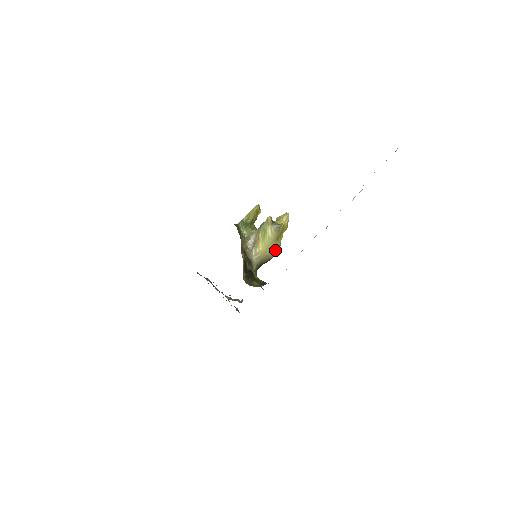
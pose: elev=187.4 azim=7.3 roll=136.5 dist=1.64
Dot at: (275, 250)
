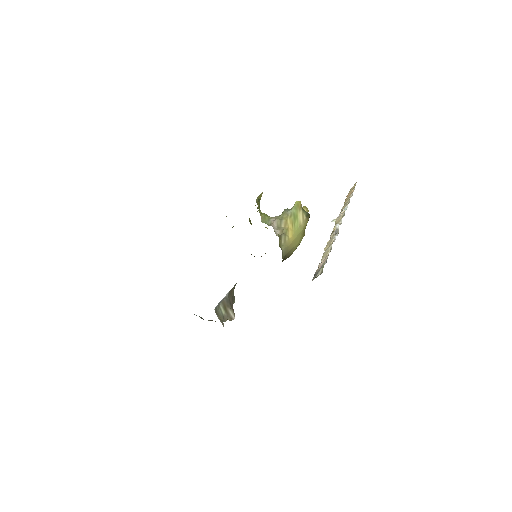
Dot at: (298, 245)
